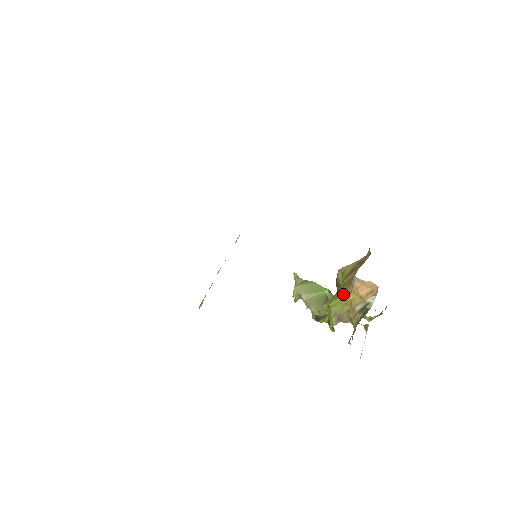
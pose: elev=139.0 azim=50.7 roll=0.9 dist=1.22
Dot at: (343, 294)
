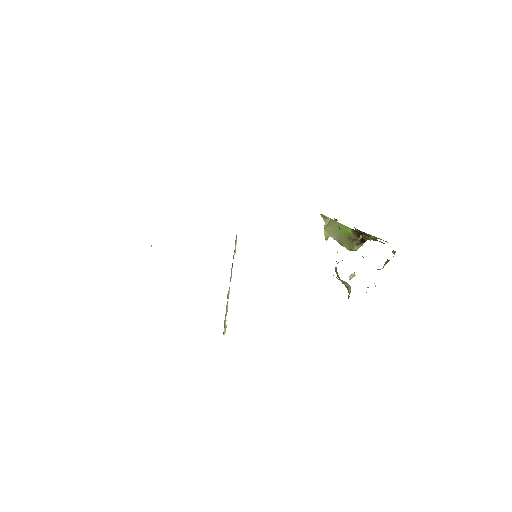
Dot at: (336, 268)
